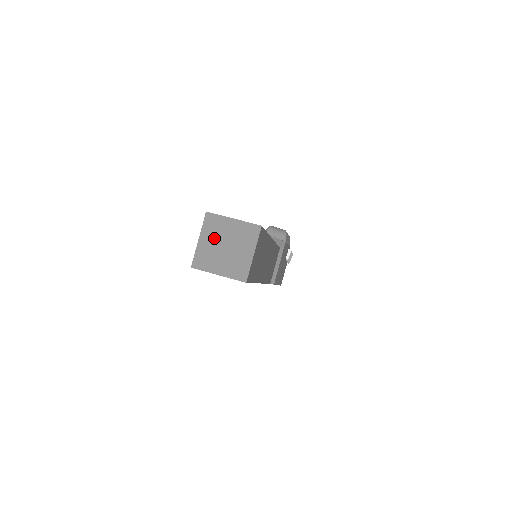
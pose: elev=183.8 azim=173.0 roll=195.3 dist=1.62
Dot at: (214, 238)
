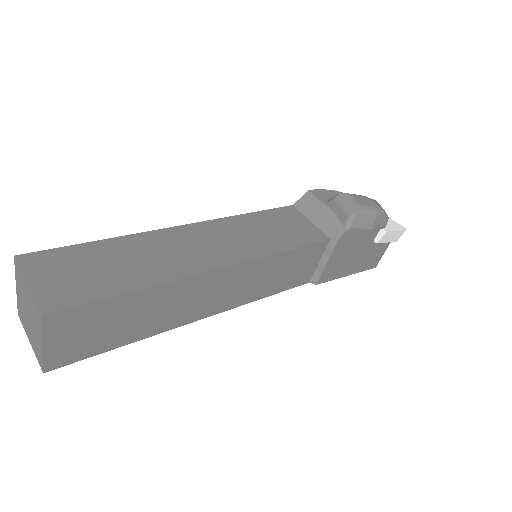
Dot at: (22, 296)
